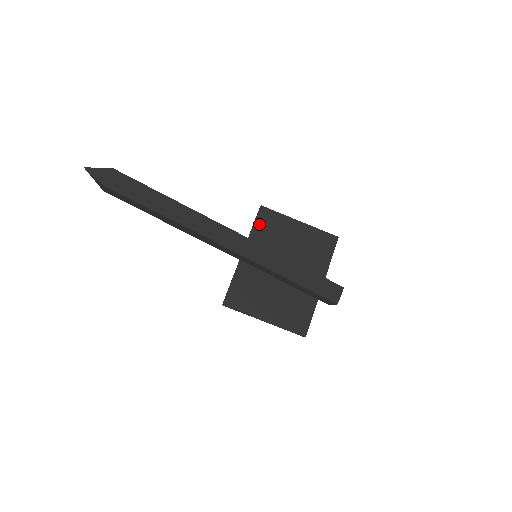
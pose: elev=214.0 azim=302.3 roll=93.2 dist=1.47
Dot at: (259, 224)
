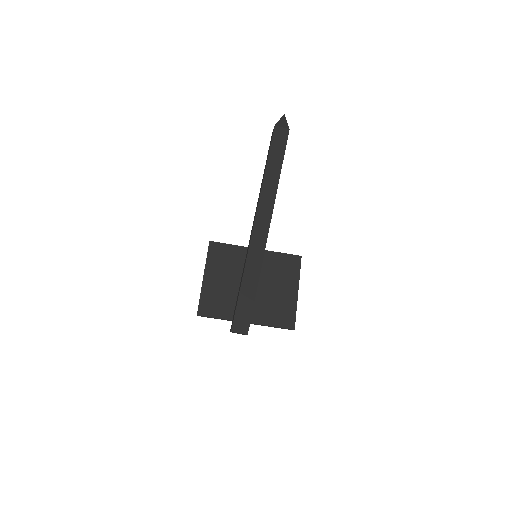
Dot at: (285, 257)
